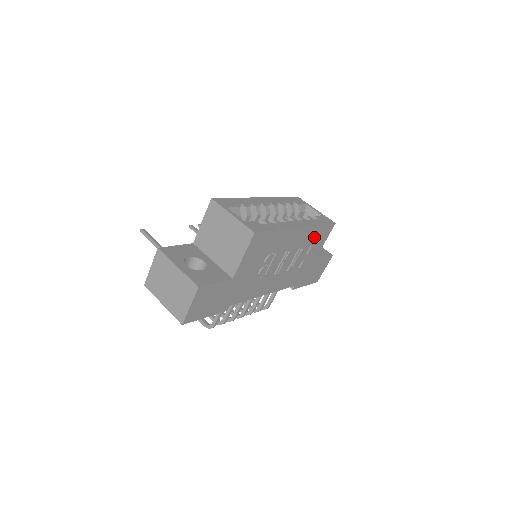
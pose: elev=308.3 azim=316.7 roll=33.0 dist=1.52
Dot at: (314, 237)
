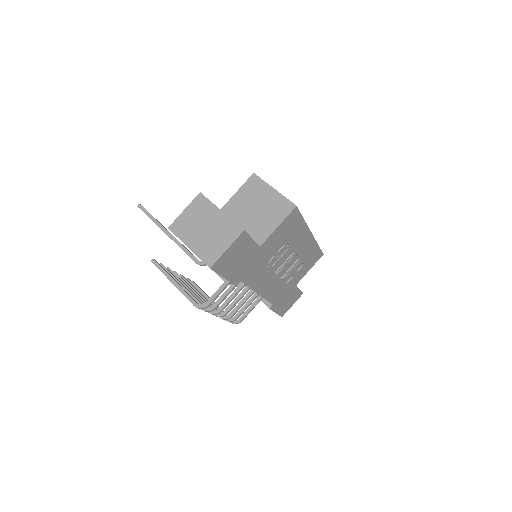
Dot at: (309, 256)
